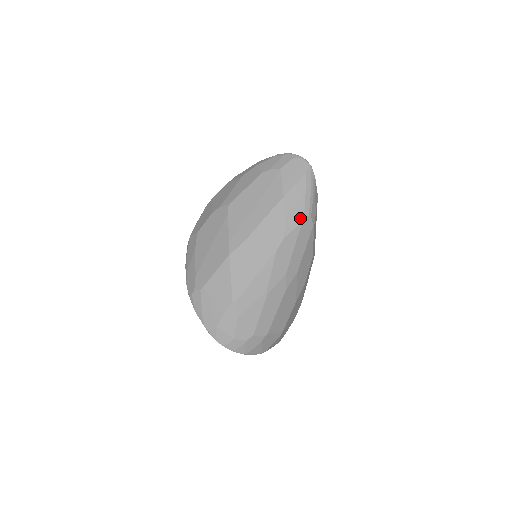
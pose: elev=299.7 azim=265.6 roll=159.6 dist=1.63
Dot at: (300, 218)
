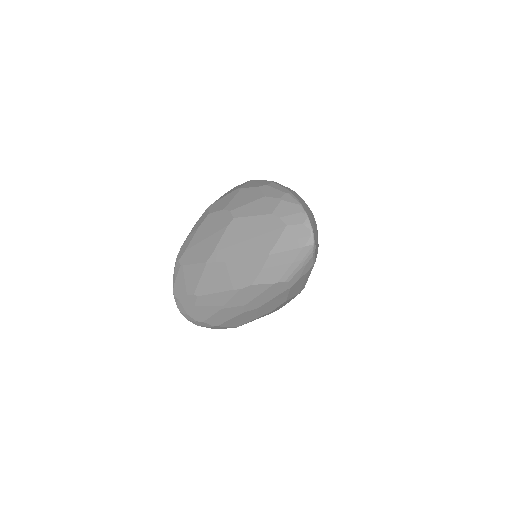
Dot at: (275, 279)
